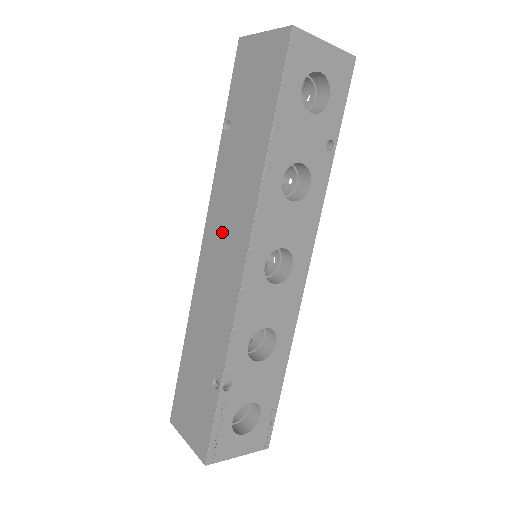
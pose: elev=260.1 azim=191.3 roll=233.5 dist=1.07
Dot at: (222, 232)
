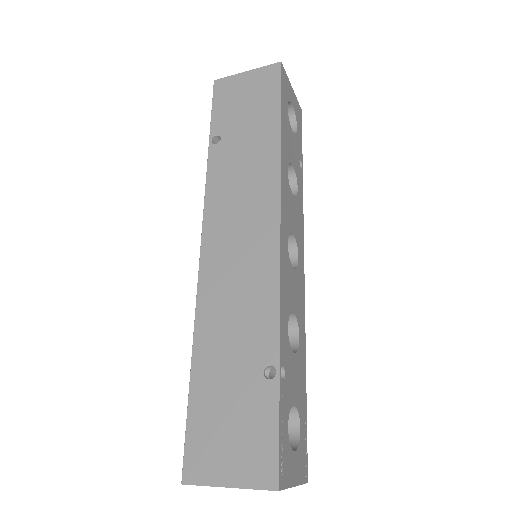
Dot at: (234, 221)
